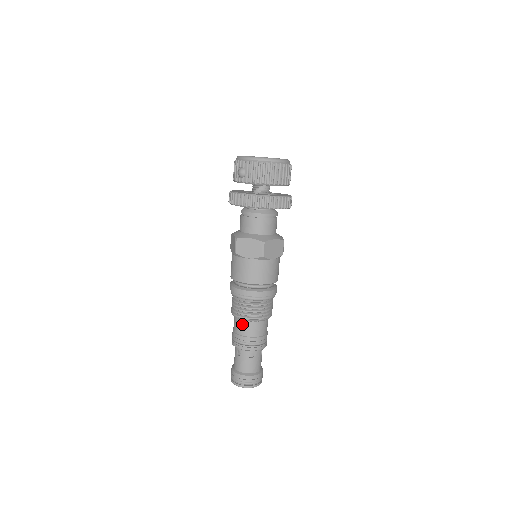
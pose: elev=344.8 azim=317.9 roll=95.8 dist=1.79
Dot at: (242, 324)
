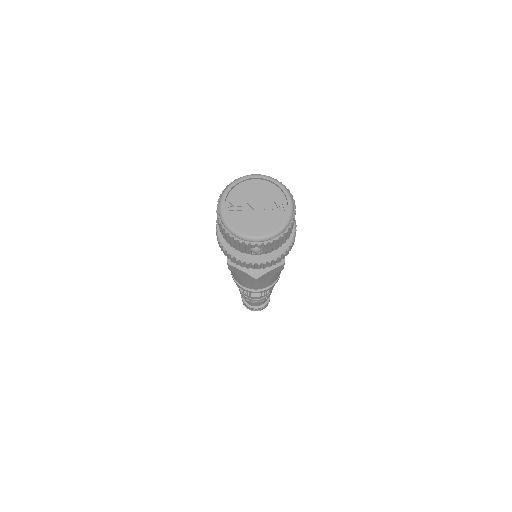
Dot at: occluded
